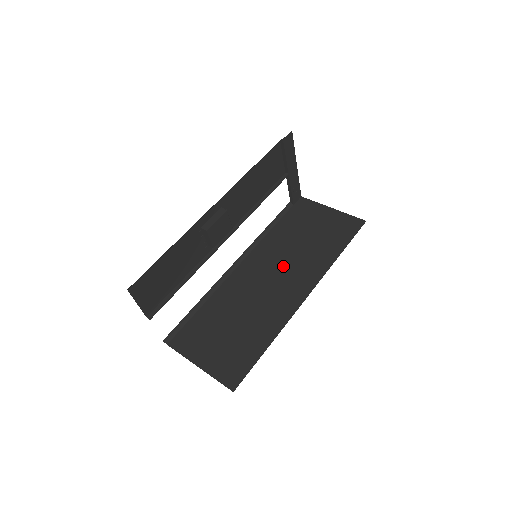
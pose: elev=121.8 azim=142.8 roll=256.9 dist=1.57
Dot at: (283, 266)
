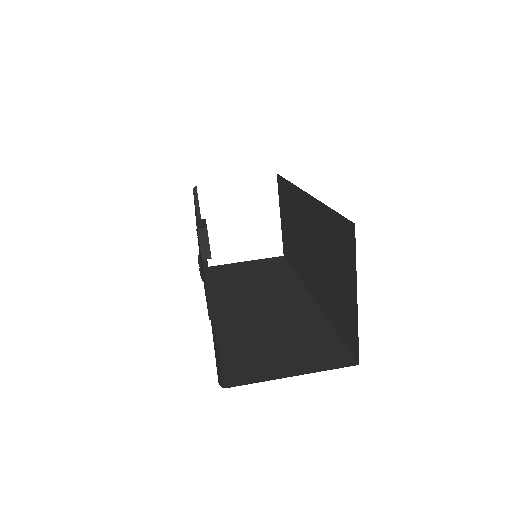
Dot at: (259, 294)
